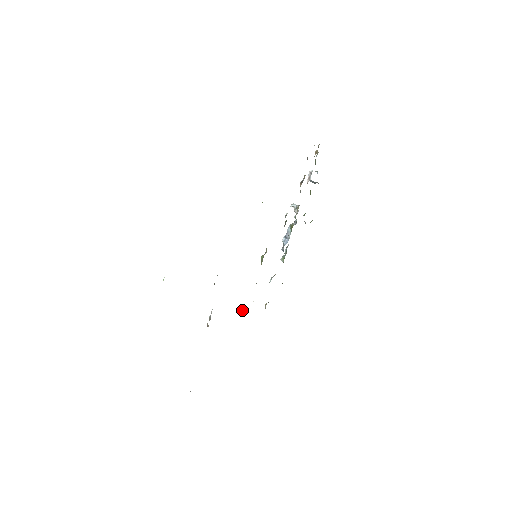
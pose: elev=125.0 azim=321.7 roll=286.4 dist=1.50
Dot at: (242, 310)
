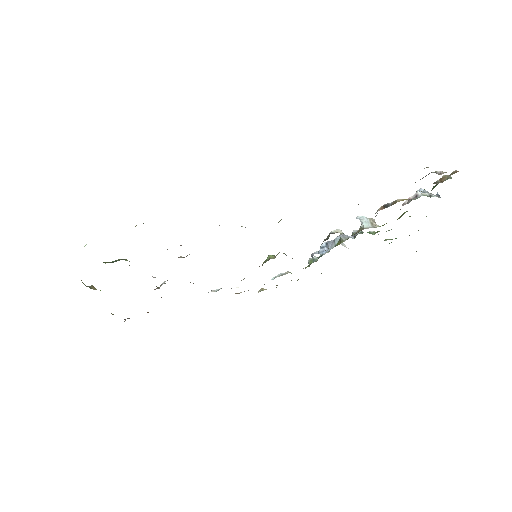
Dot at: (216, 289)
